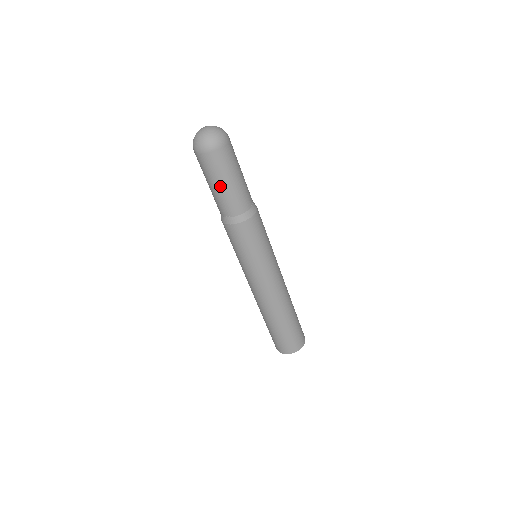
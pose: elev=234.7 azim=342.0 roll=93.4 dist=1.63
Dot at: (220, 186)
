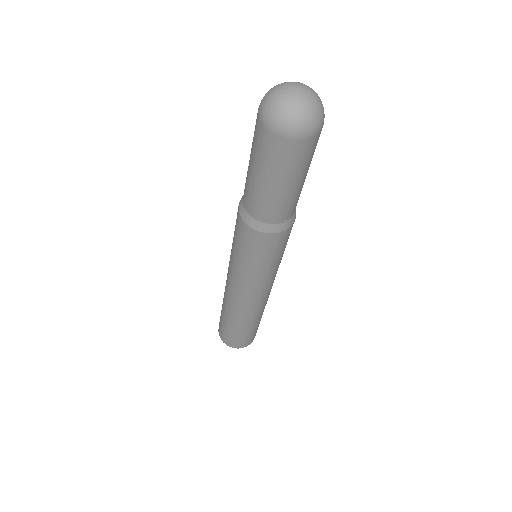
Dot at: (298, 183)
